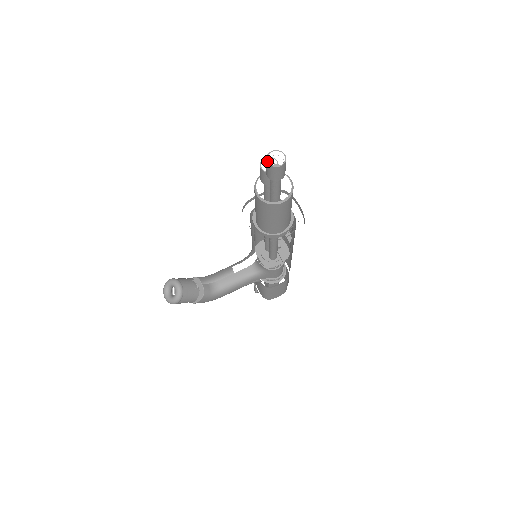
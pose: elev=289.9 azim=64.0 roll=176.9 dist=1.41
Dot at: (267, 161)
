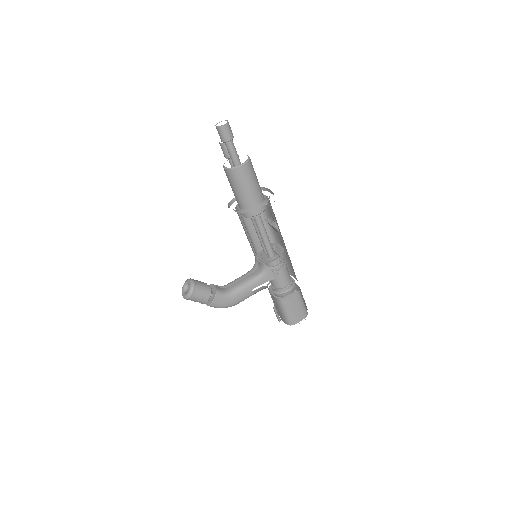
Dot at: (216, 126)
